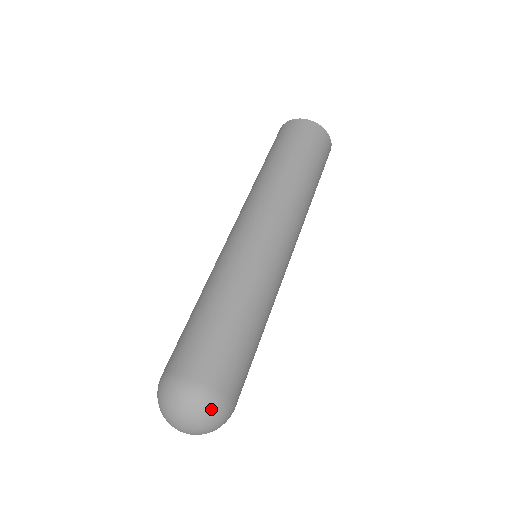
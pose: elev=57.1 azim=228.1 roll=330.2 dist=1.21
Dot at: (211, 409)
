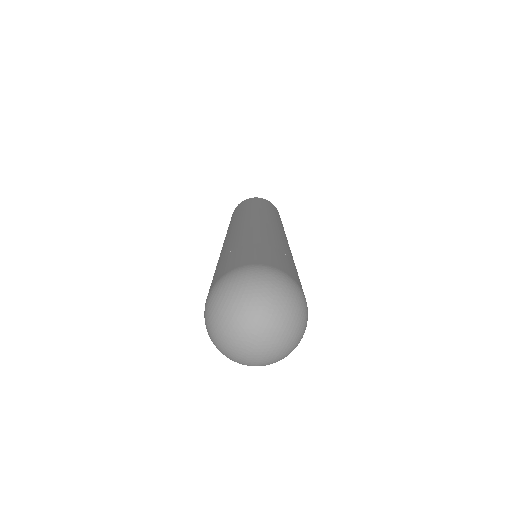
Dot at: (281, 282)
